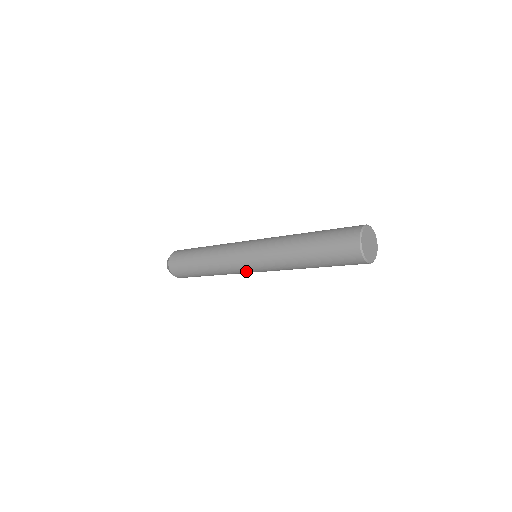
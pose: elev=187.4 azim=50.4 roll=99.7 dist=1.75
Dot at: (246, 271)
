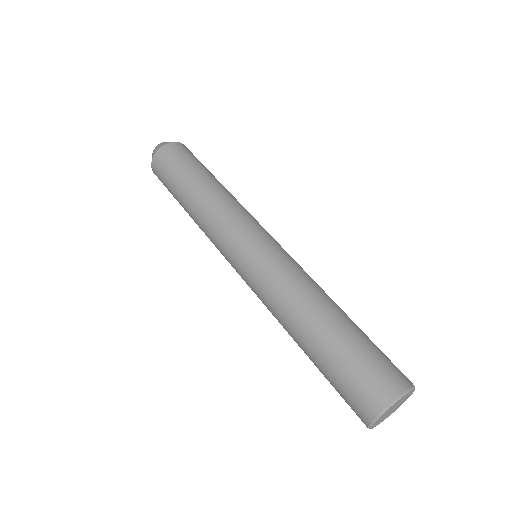
Dot at: occluded
